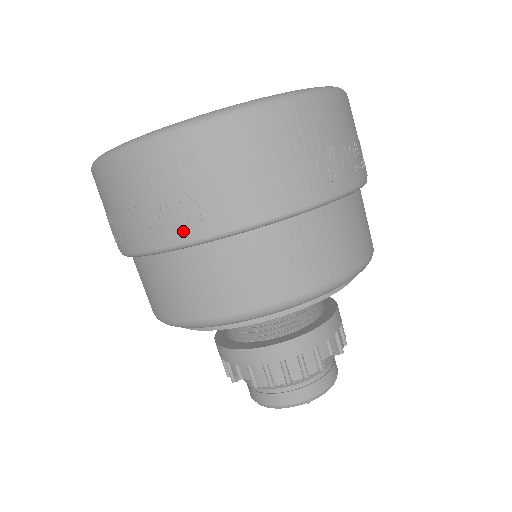
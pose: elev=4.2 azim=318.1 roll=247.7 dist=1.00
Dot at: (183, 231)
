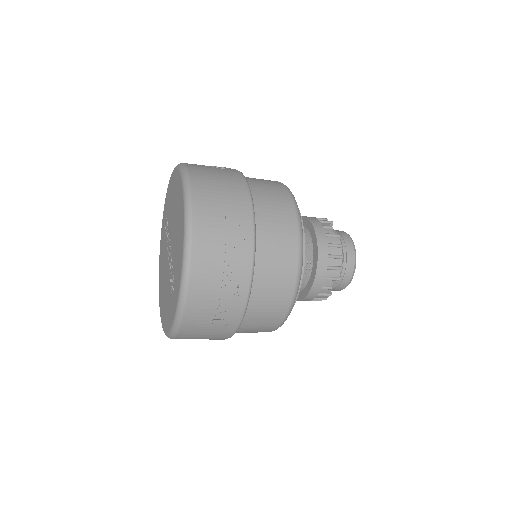
Dot at: occluded
